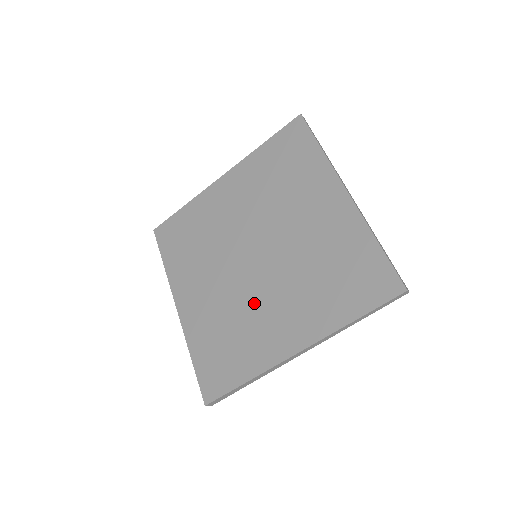
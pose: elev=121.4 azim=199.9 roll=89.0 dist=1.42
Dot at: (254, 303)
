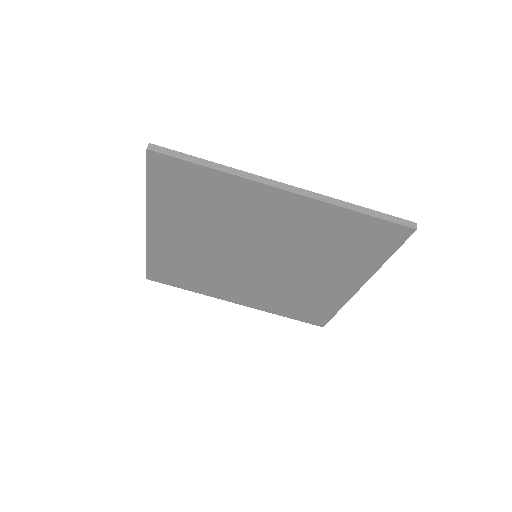
Dot at: (294, 281)
